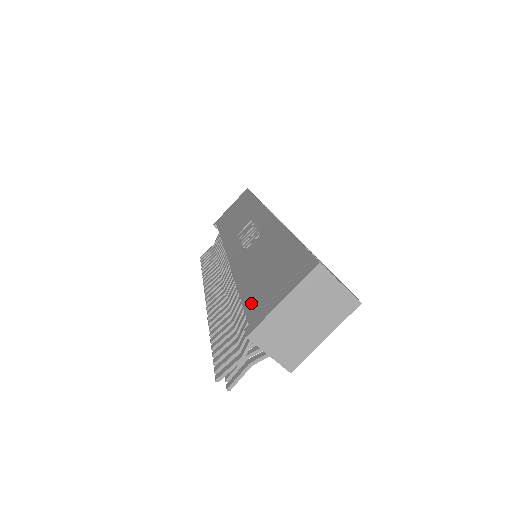
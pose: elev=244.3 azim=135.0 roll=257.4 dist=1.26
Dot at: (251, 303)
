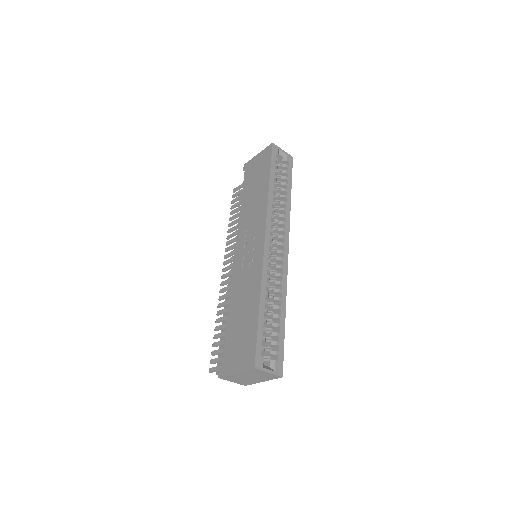
Dot at: (227, 348)
